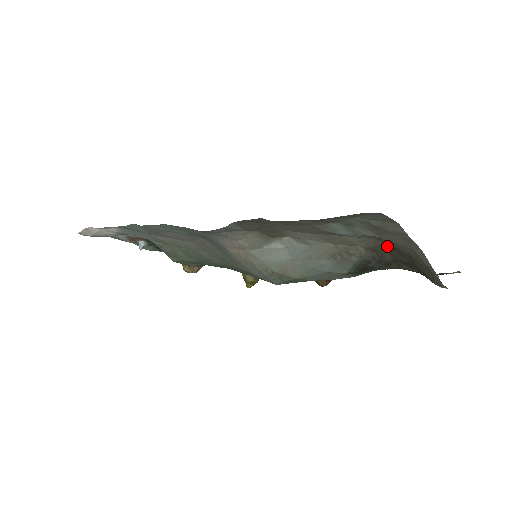
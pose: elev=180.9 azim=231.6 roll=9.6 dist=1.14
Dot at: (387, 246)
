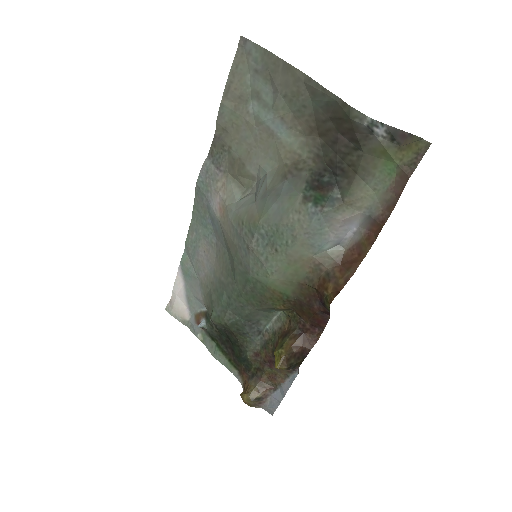
Dot at: (323, 138)
